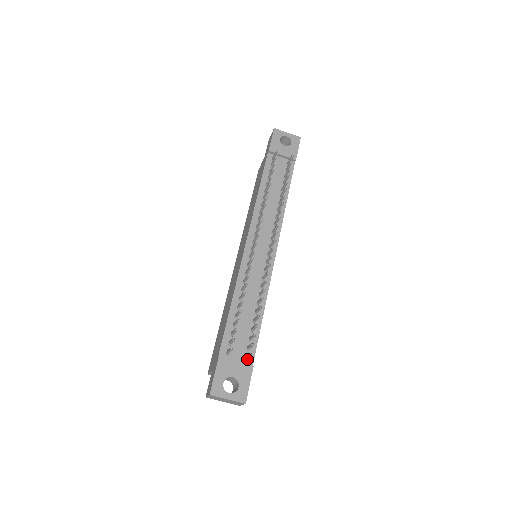
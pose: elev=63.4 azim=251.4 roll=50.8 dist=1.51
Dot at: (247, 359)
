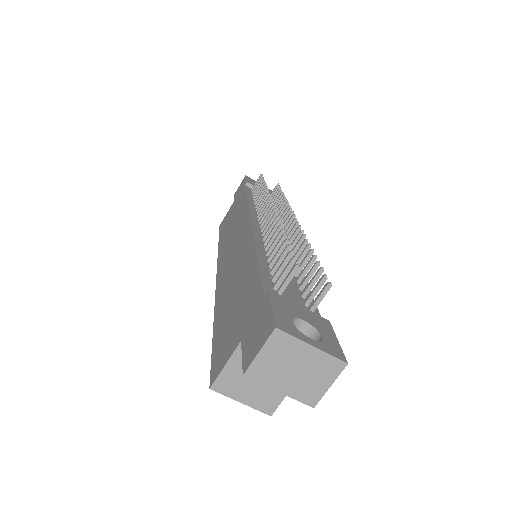
Dot at: occluded
